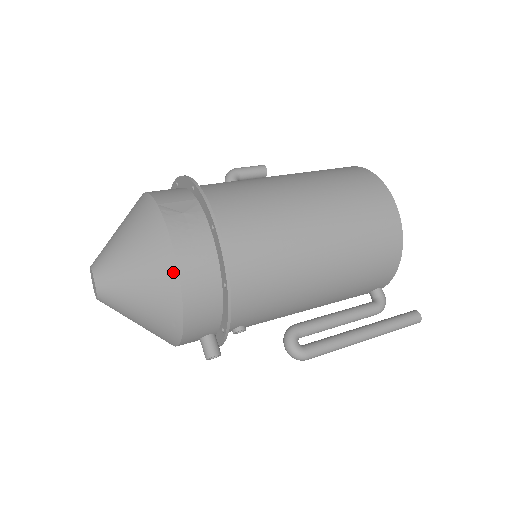
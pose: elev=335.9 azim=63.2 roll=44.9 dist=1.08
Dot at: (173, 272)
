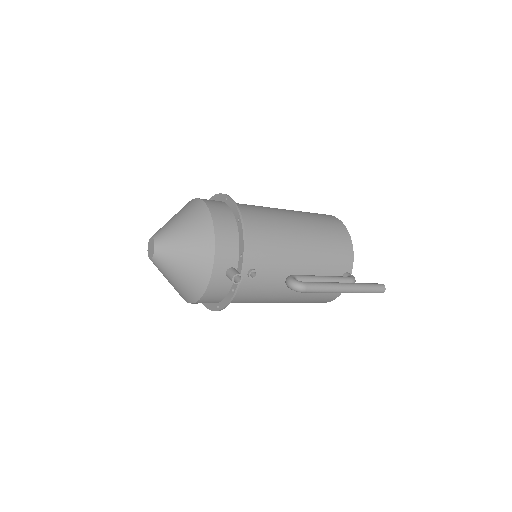
Dot at: (206, 212)
